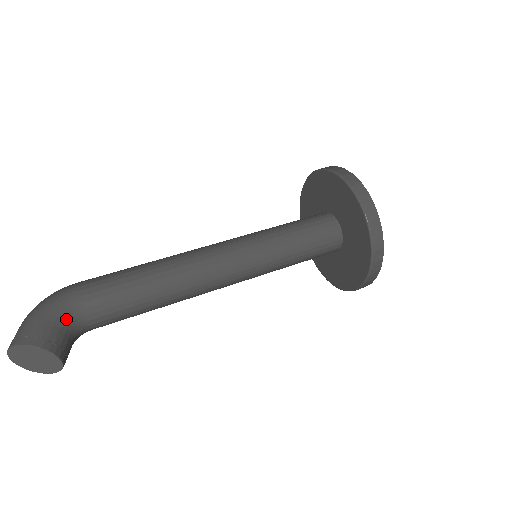
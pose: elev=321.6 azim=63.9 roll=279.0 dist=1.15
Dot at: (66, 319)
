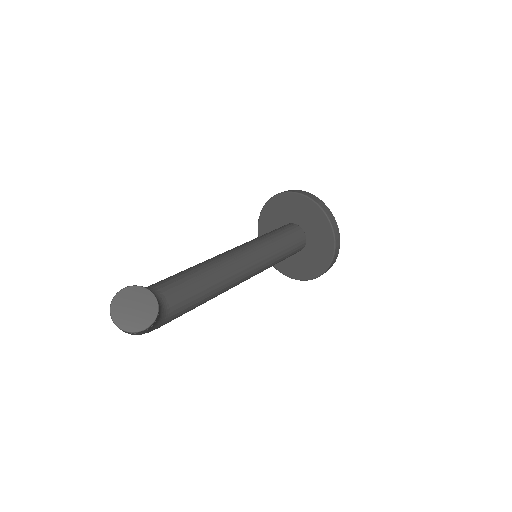
Dot at: occluded
